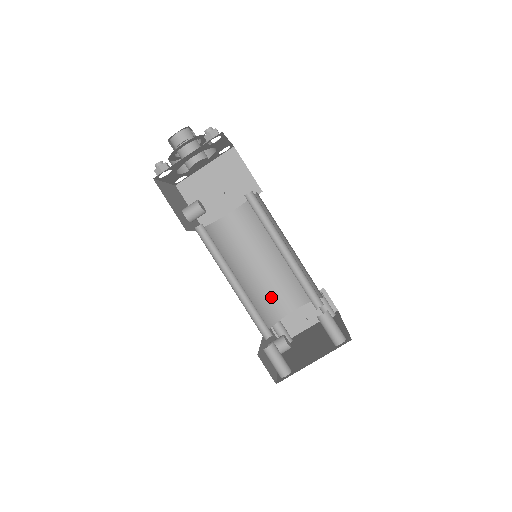
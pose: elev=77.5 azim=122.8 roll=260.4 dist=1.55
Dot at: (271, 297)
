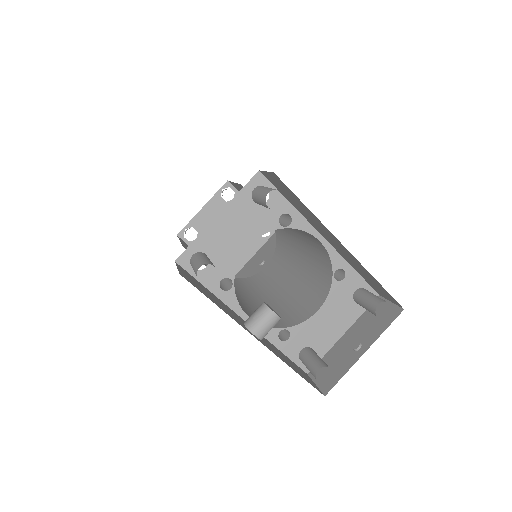
Dot at: (289, 310)
